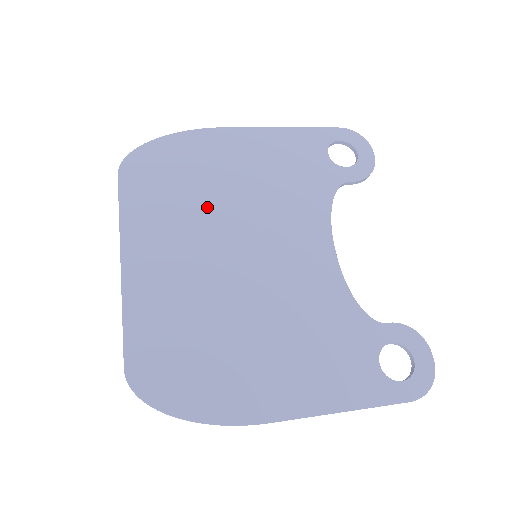
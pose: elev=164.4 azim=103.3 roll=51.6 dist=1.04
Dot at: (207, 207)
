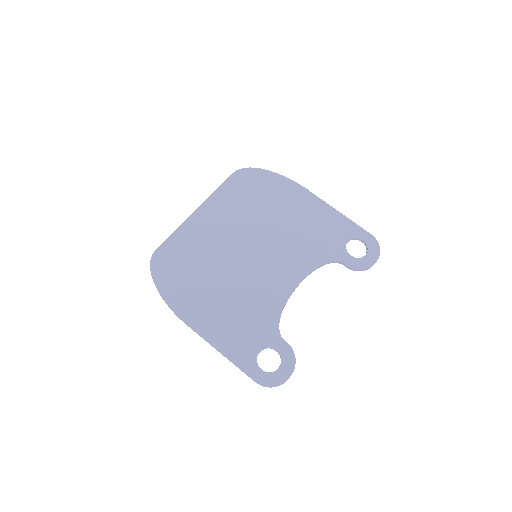
Dot at: (257, 217)
